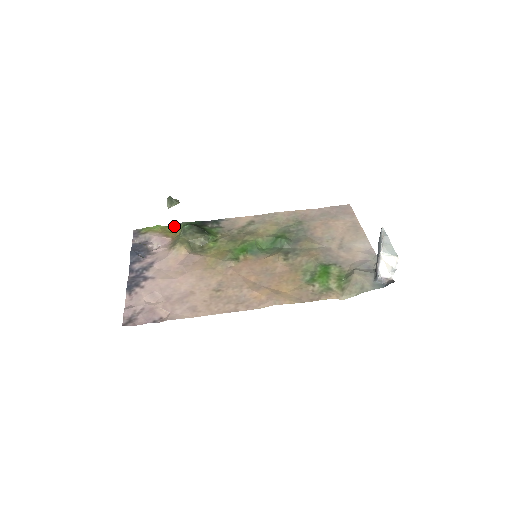
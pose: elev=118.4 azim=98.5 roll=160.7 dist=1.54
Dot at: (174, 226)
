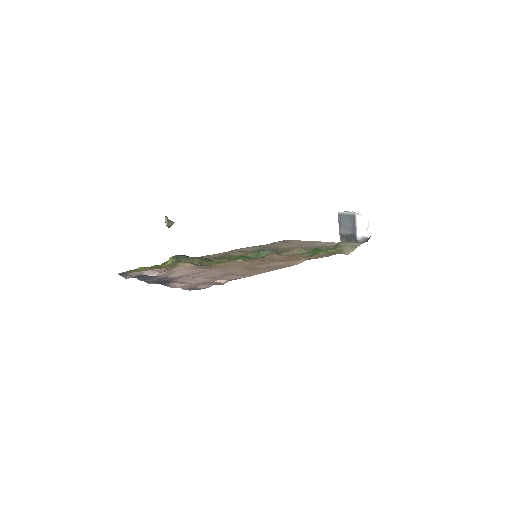
Dot at: (158, 265)
